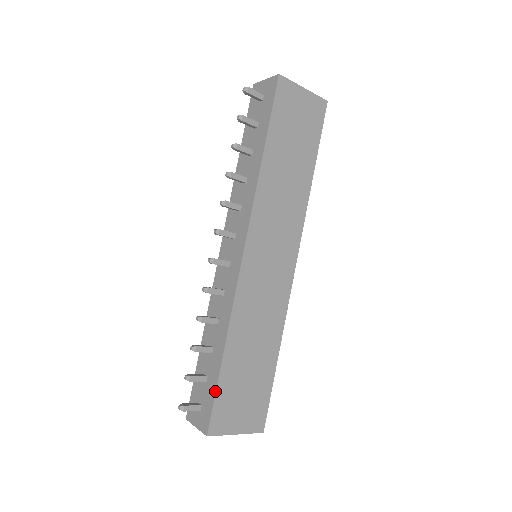
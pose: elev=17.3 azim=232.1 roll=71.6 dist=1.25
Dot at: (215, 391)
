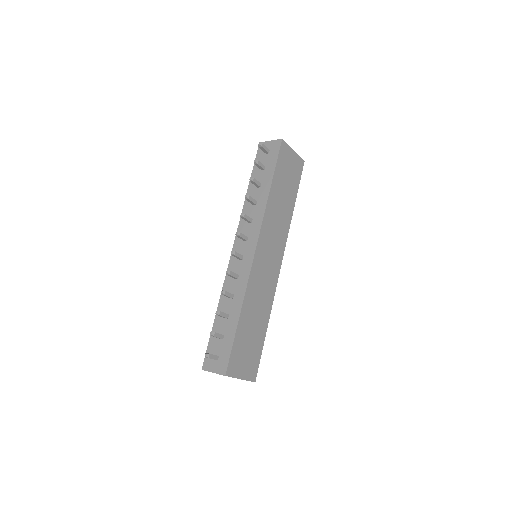
Dot at: (232, 343)
